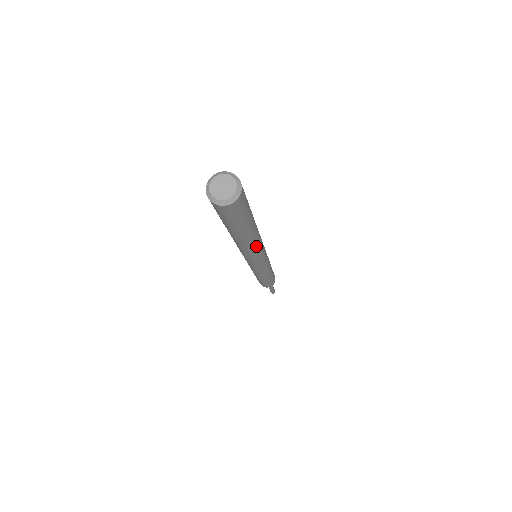
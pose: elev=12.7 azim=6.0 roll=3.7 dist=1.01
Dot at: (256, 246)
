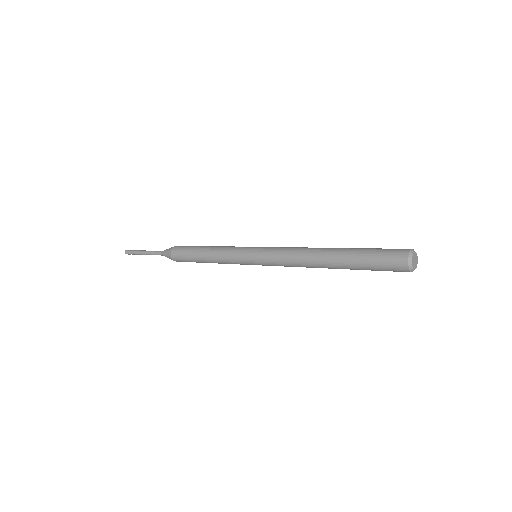
Dot at: occluded
